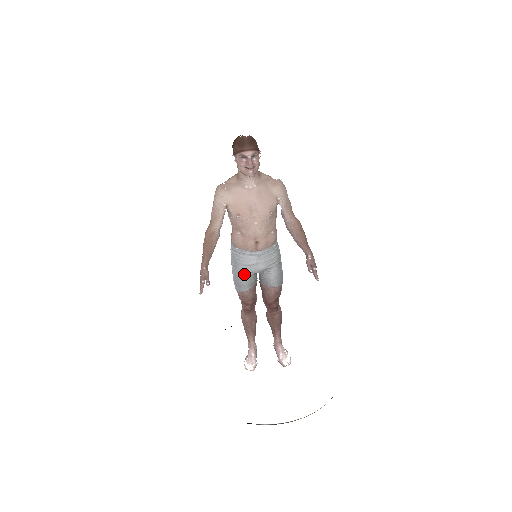
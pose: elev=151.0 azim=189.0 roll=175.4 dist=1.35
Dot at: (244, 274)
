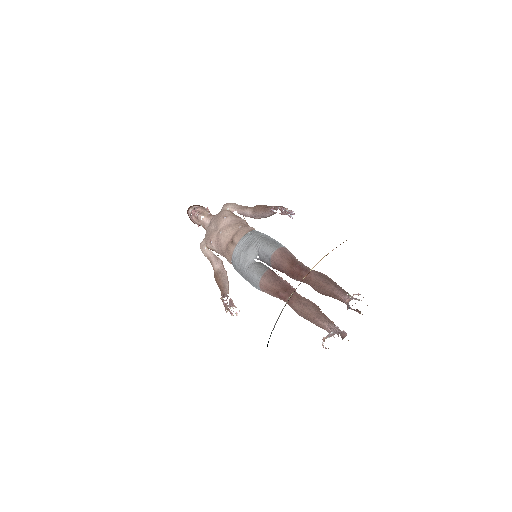
Dot at: (245, 269)
